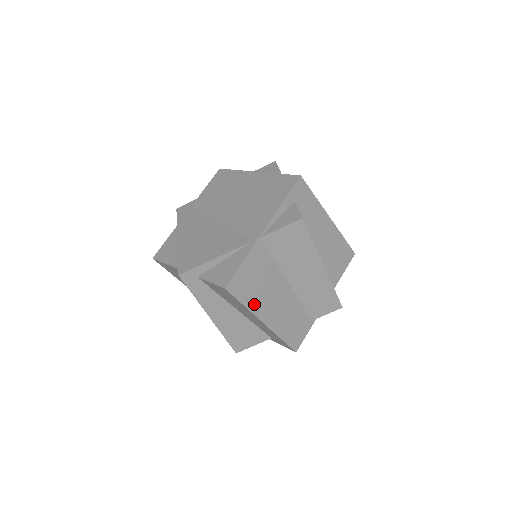
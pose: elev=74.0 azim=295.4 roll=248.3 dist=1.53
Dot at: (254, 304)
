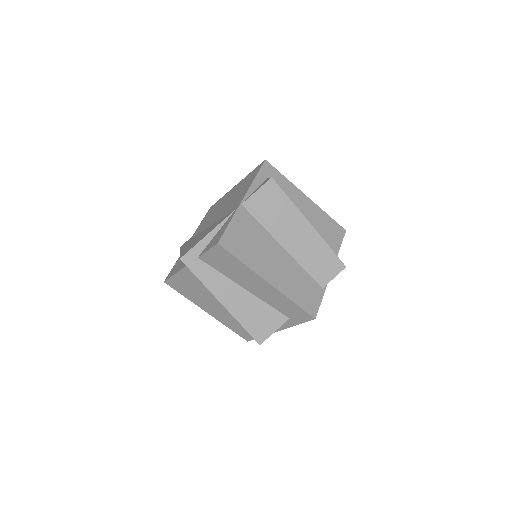
Dot at: (252, 263)
